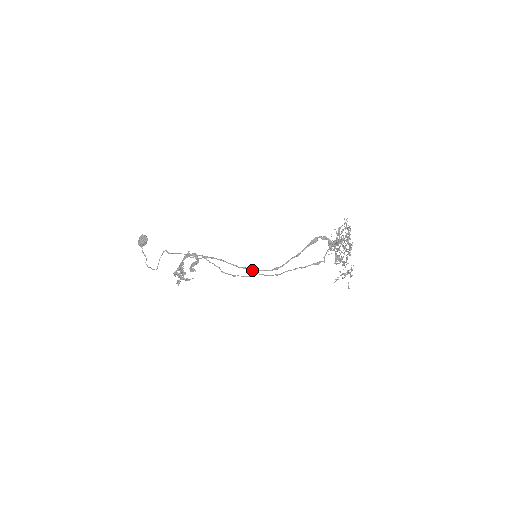
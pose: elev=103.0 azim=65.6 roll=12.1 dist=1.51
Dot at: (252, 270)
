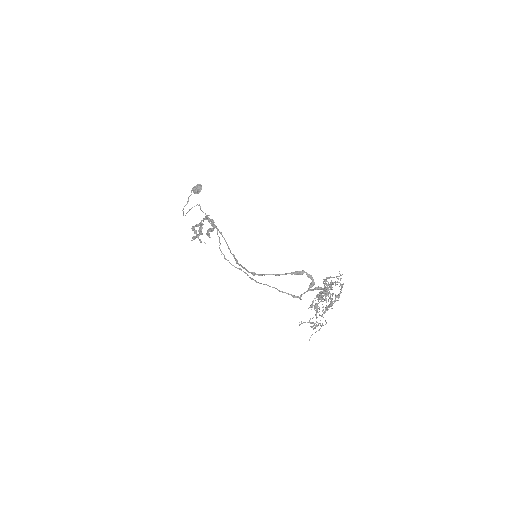
Dot at: (237, 262)
